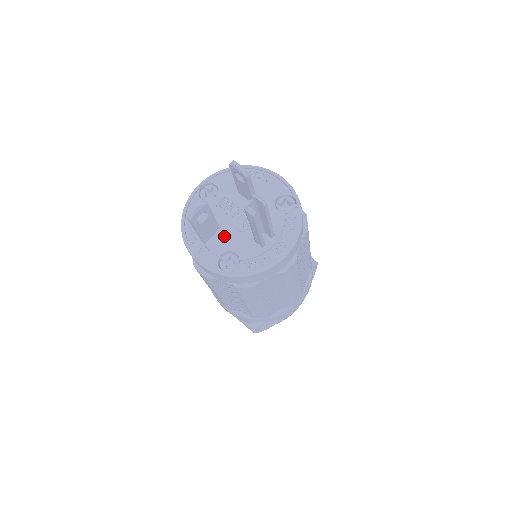
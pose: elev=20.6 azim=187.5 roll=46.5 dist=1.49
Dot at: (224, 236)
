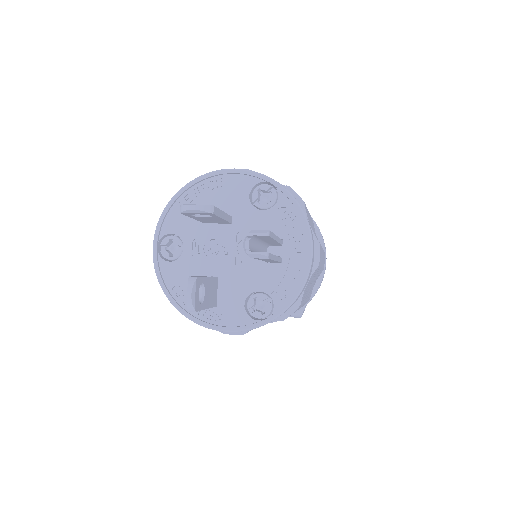
Dot at: (230, 283)
